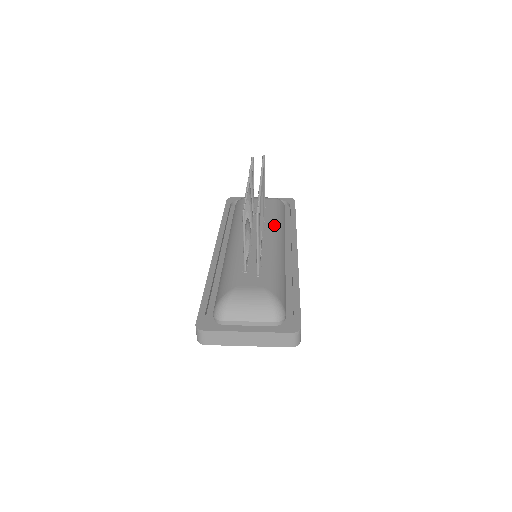
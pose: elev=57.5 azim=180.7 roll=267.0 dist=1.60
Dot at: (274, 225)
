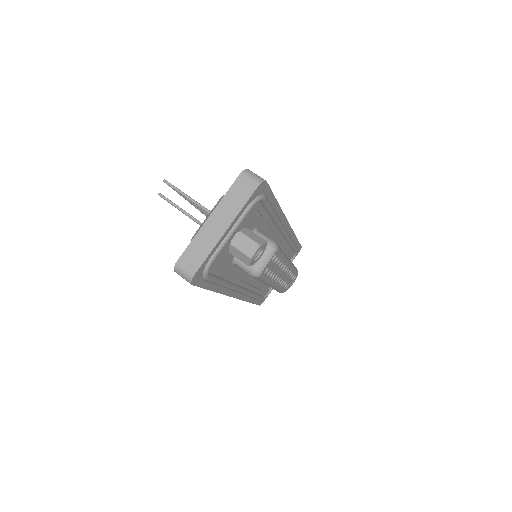
Dot at: occluded
